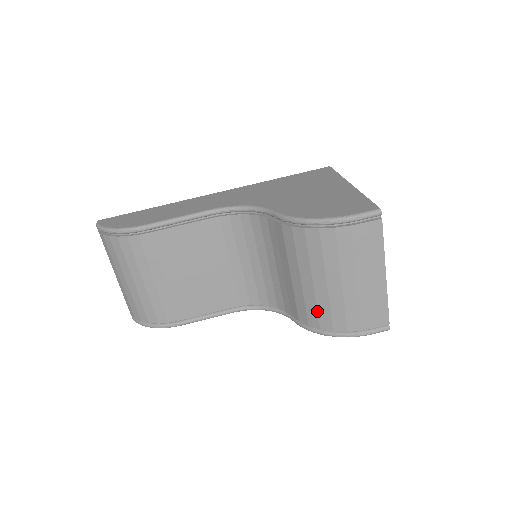
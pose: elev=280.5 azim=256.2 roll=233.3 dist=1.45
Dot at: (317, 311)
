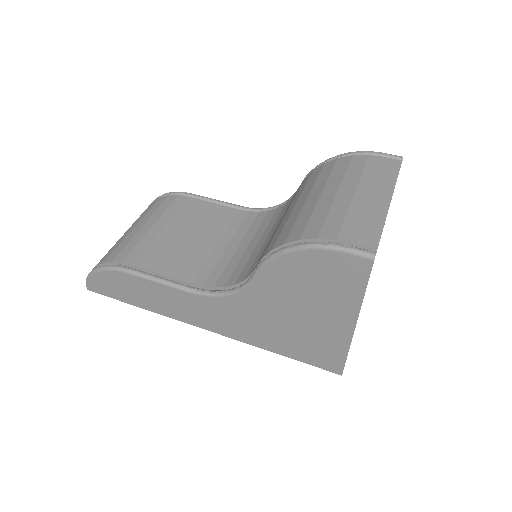
Dot at: (293, 225)
